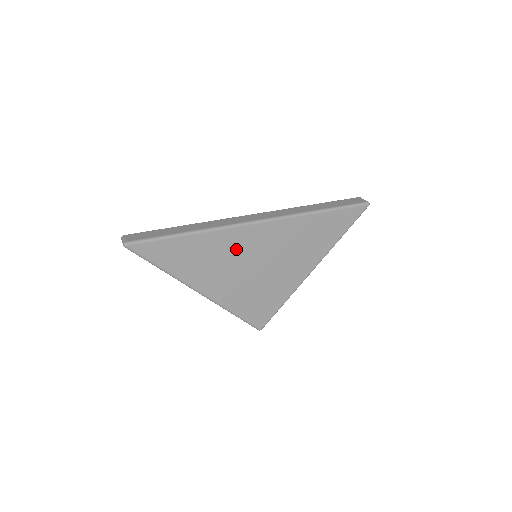
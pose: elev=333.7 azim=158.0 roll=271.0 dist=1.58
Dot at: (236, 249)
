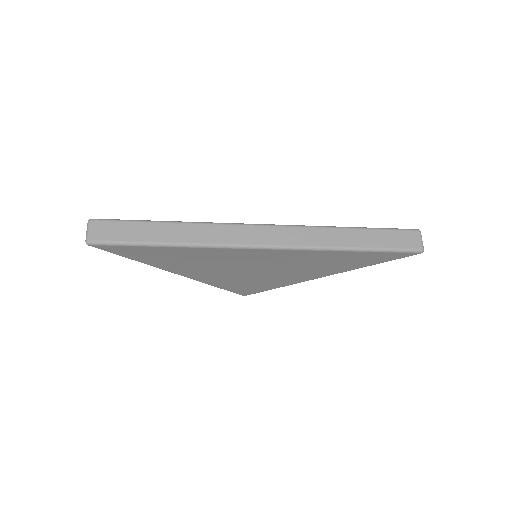
Dot at: (228, 259)
